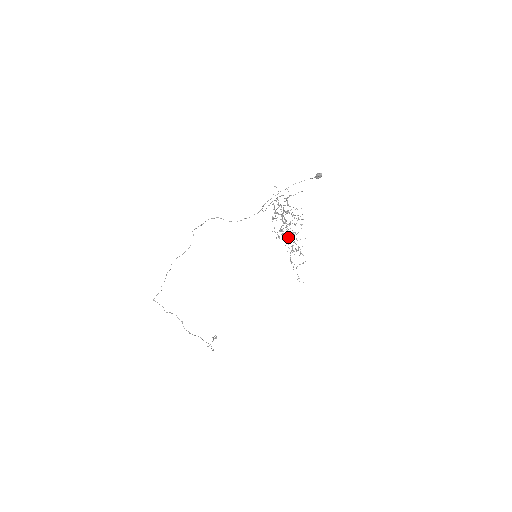
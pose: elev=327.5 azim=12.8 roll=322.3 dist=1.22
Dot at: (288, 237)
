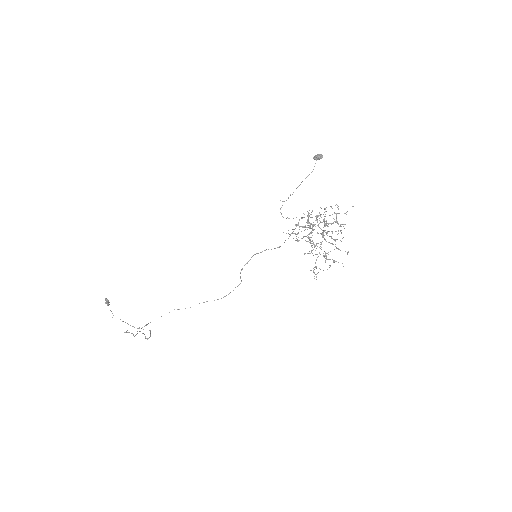
Dot at: occluded
